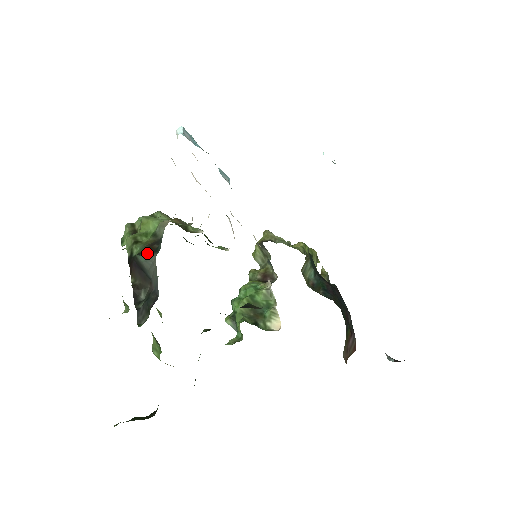
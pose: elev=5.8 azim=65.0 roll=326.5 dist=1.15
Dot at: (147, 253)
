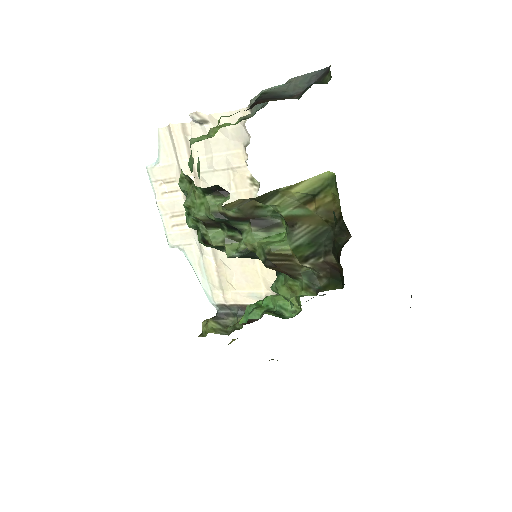
Dot at: occluded
